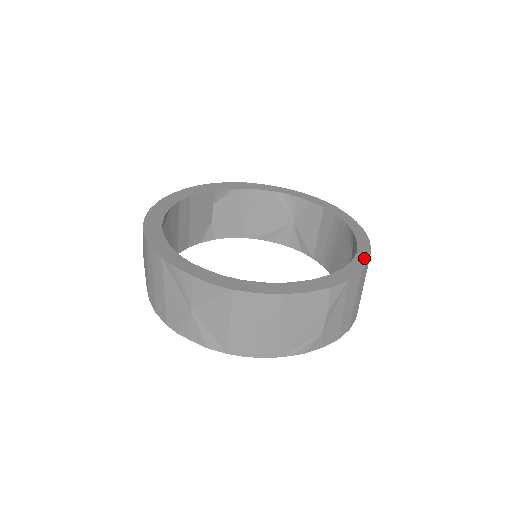
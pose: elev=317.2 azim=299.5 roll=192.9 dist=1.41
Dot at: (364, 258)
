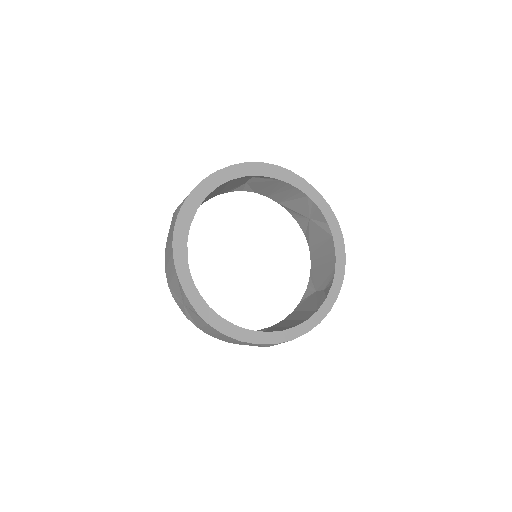
Dot at: (319, 319)
